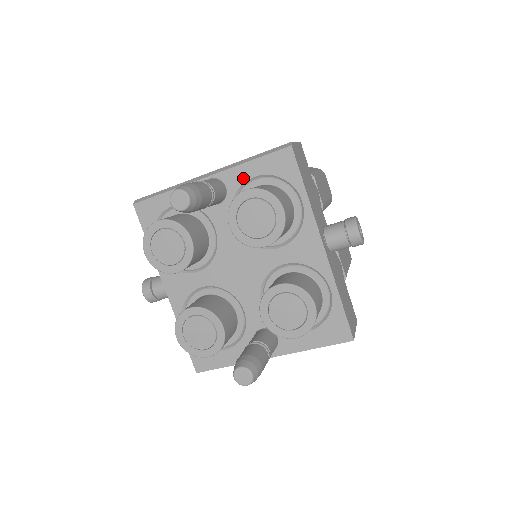
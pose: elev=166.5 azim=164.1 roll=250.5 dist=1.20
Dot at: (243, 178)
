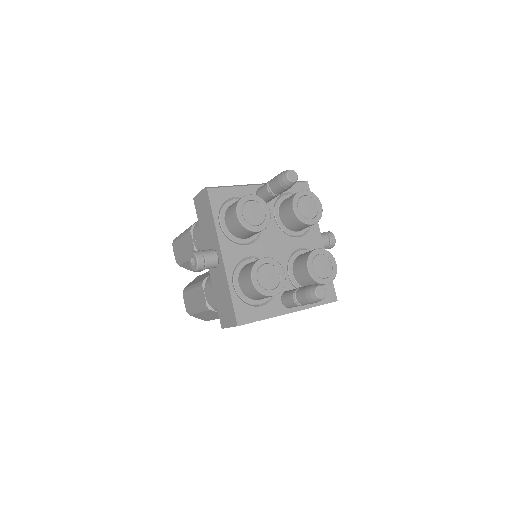
Dot at: occluded
